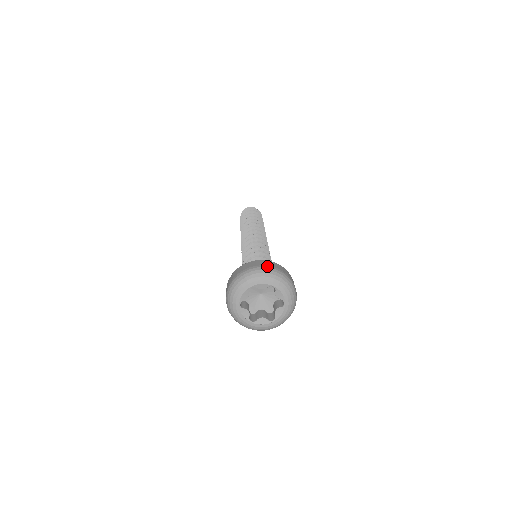
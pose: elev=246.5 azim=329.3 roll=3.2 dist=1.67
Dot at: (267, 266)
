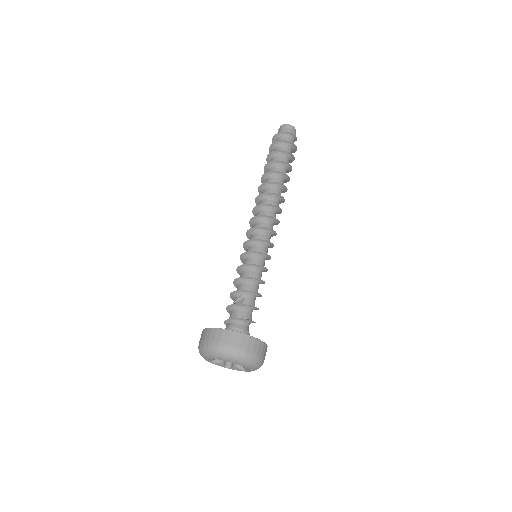
Dot at: (255, 354)
